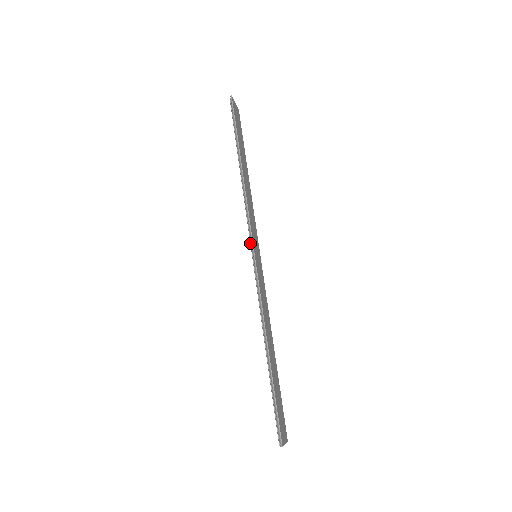
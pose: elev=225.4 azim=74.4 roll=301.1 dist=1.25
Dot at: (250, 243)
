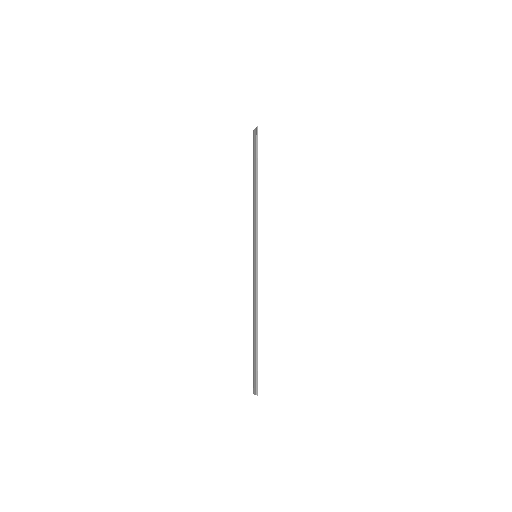
Dot at: (254, 246)
